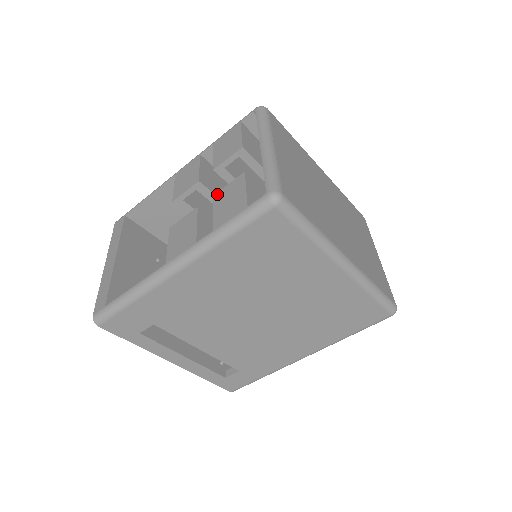
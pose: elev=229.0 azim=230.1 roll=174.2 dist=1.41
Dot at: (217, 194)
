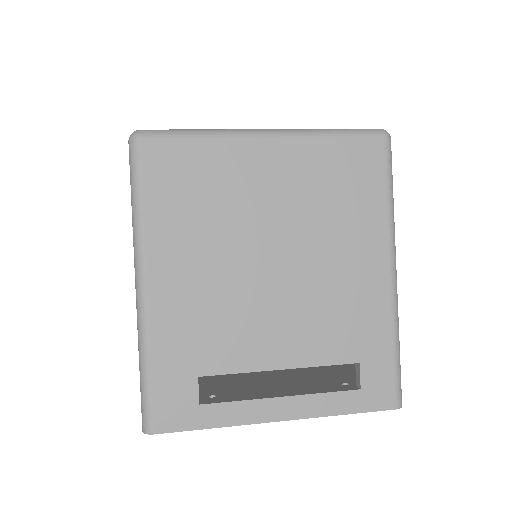
Dot at: occluded
